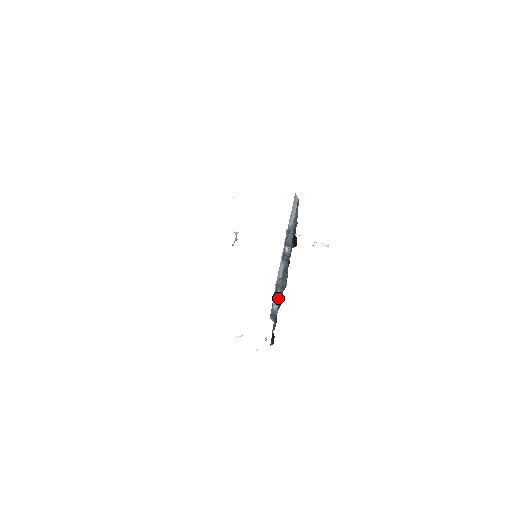
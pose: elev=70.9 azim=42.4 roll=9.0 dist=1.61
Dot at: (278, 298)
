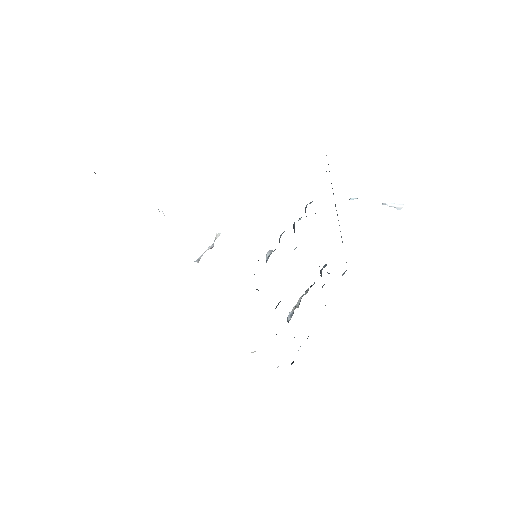
Dot at: (299, 303)
